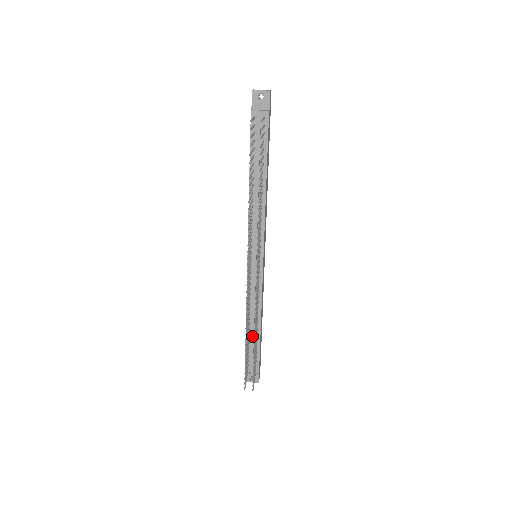
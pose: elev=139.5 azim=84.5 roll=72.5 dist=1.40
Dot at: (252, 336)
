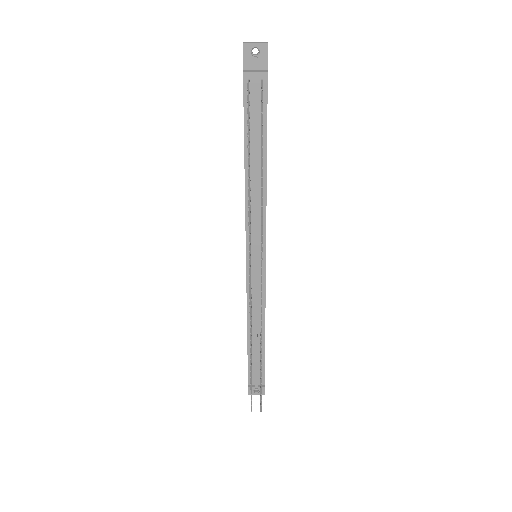
Dot at: (255, 347)
